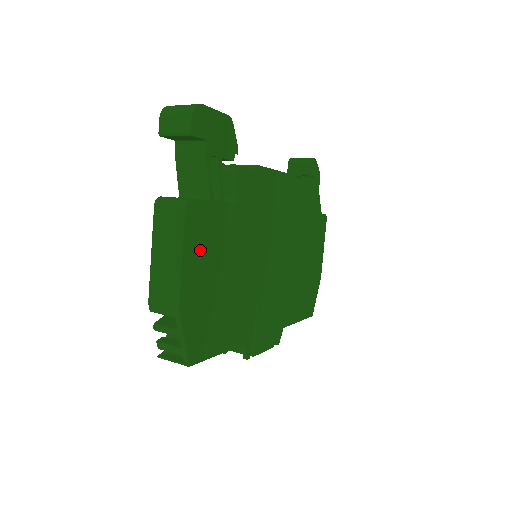
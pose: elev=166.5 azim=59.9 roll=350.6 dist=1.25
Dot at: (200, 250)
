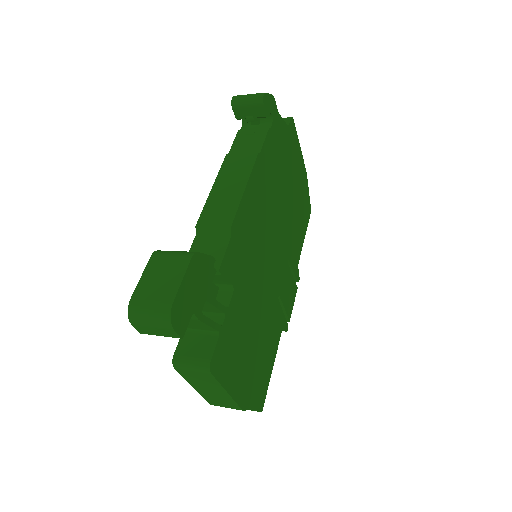
Dot at: (233, 365)
